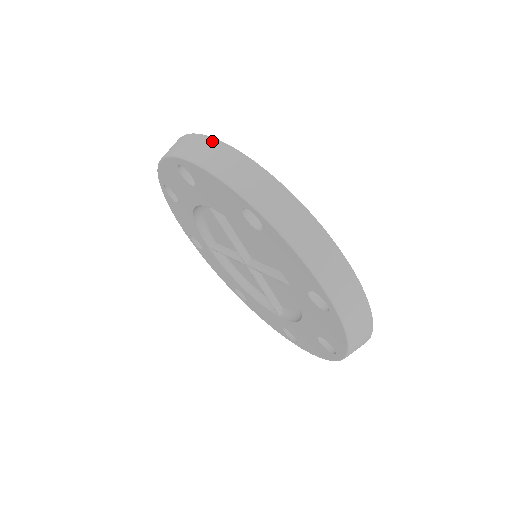
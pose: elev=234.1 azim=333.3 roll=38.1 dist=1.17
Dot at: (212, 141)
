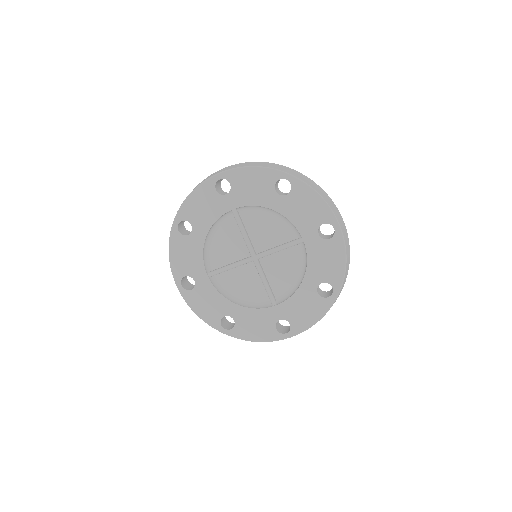
Dot at: (242, 163)
